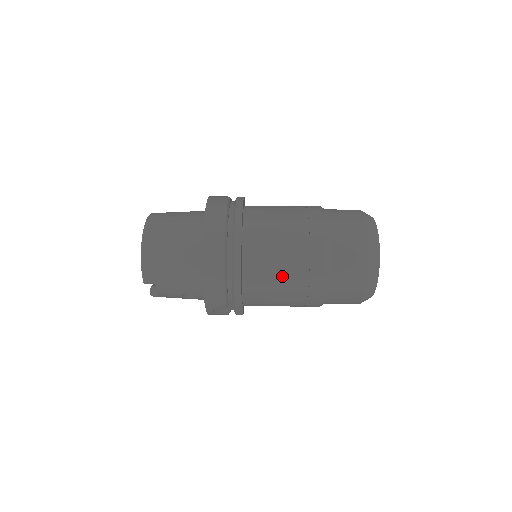
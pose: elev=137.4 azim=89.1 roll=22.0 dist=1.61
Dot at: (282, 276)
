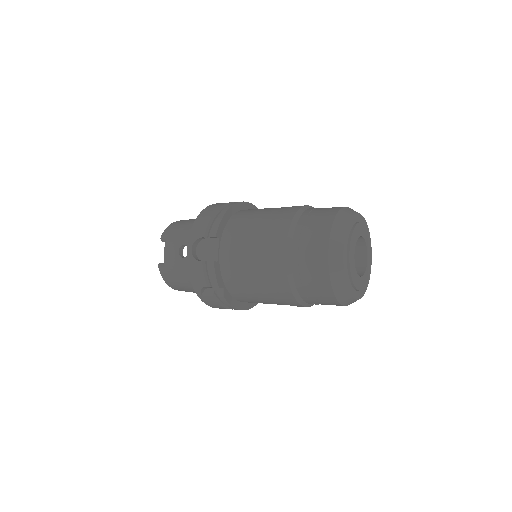
Dot at: (260, 217)
